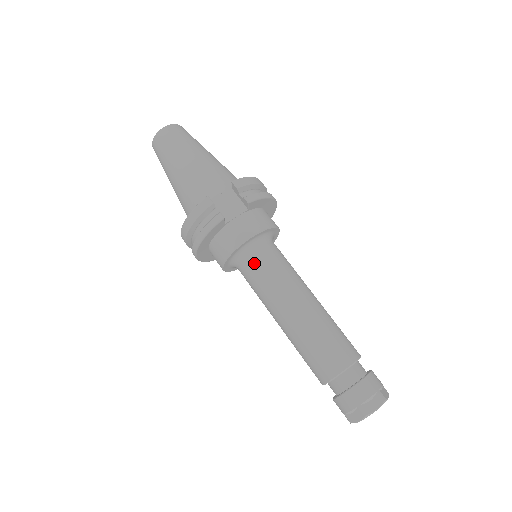
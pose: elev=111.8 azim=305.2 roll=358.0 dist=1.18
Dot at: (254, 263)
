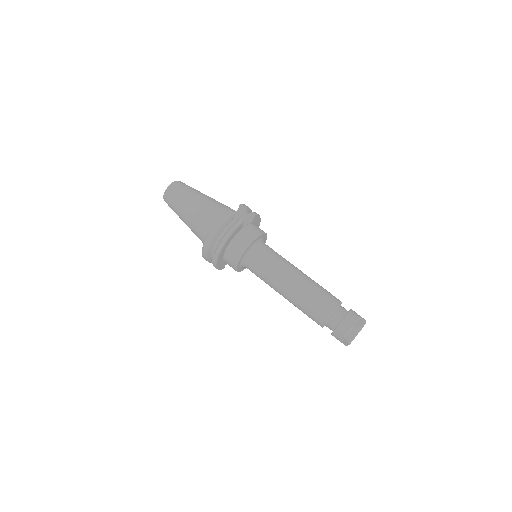
Dot at: (263, 253)
